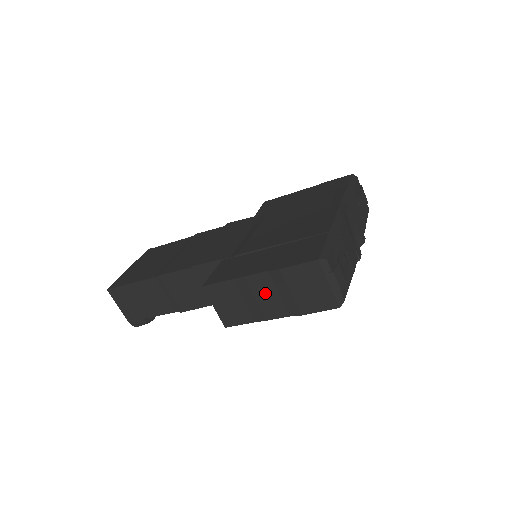
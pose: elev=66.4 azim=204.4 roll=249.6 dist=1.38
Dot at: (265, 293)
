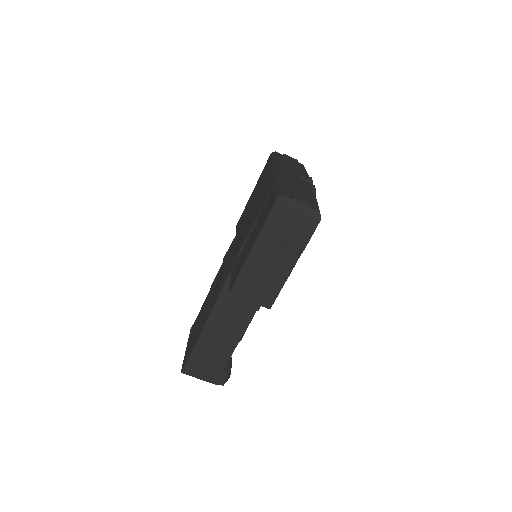
Dot at: (269, 257)
